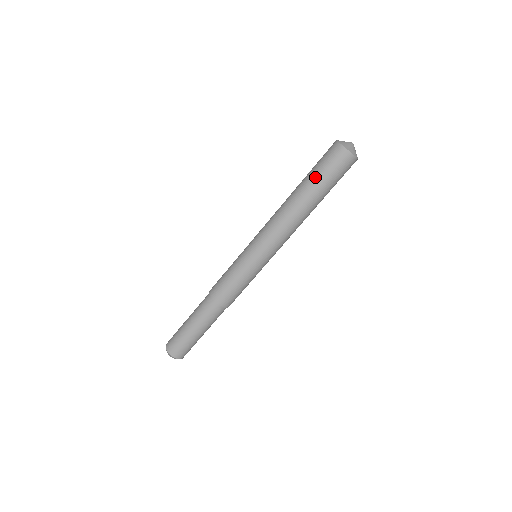
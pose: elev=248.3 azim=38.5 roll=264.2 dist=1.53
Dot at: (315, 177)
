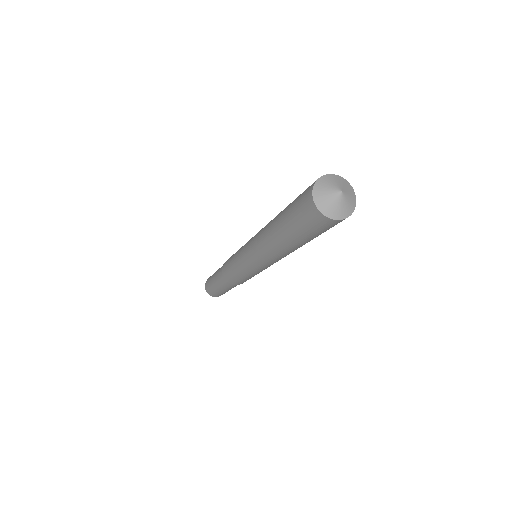
Dot at: (286, 215)
